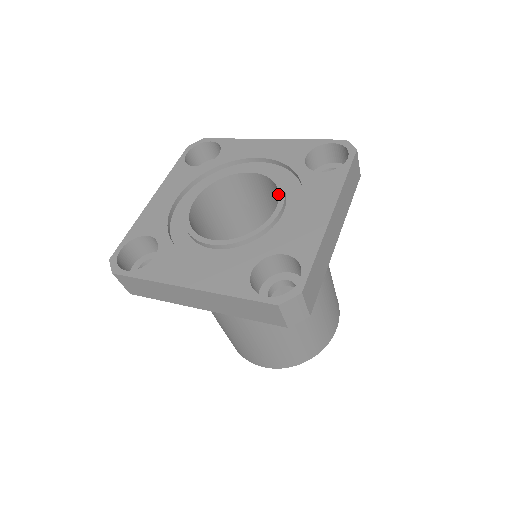
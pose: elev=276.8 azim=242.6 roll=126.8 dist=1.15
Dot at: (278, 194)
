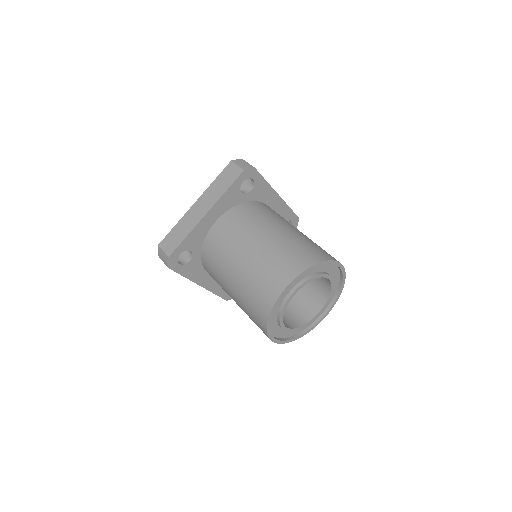
Dot at: occluded
